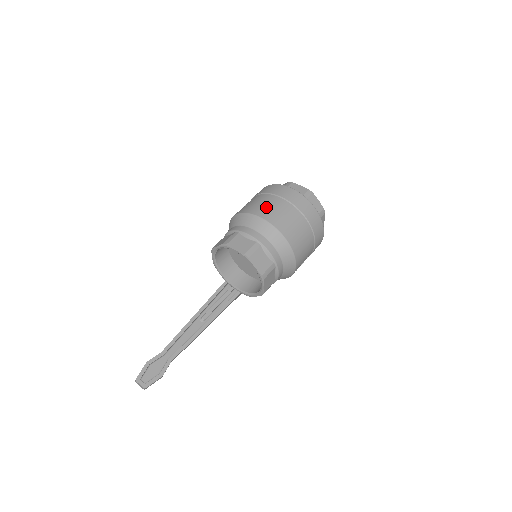
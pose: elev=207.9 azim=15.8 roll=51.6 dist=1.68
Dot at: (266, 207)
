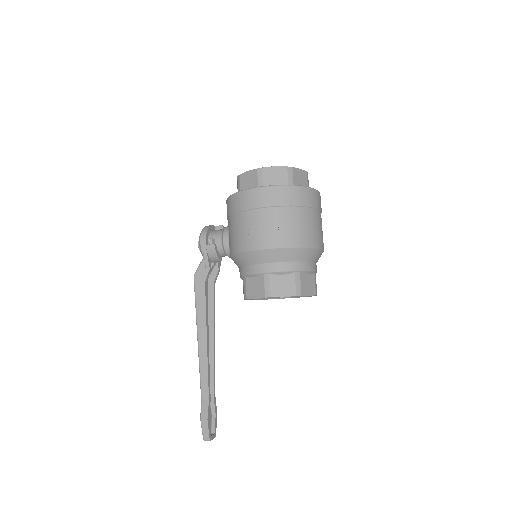
Dot at: (312, 231)
